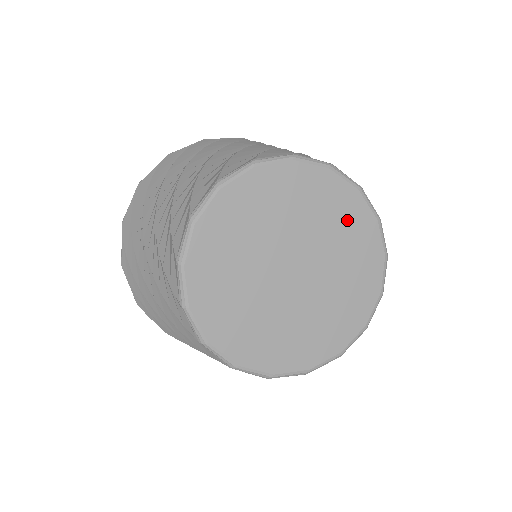
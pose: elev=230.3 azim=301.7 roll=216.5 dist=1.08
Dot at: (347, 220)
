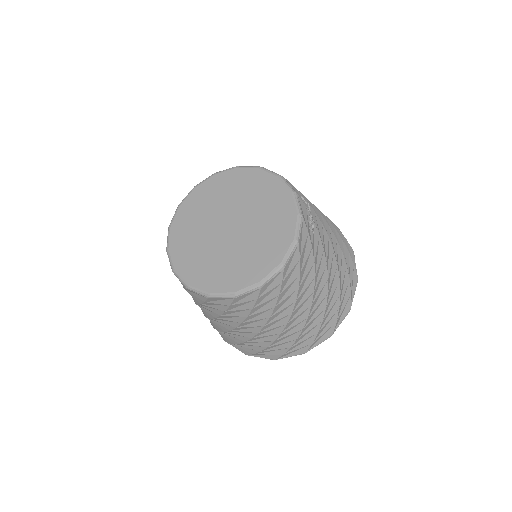
Dot at: (241, 183)
